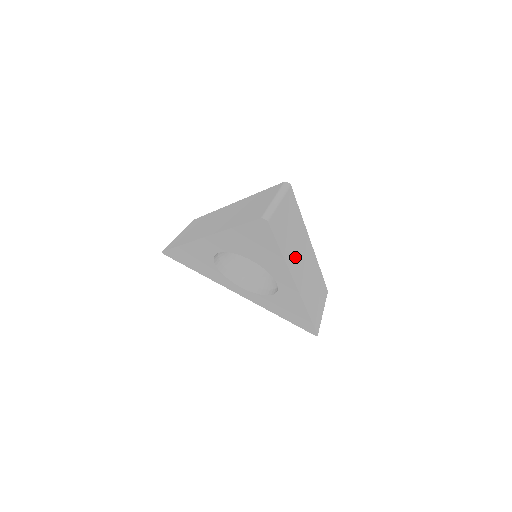
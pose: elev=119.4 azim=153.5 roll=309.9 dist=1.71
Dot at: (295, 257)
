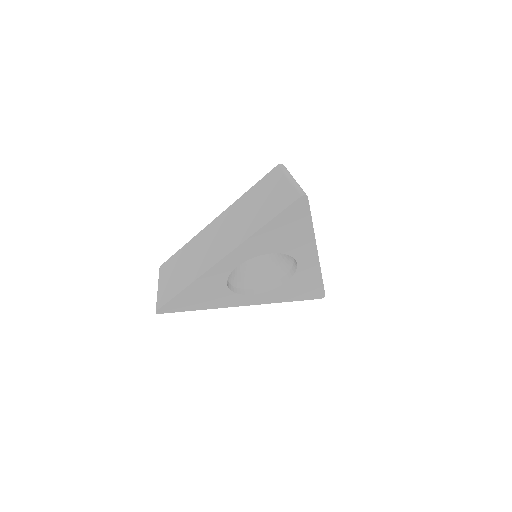
Dot at: occluded
